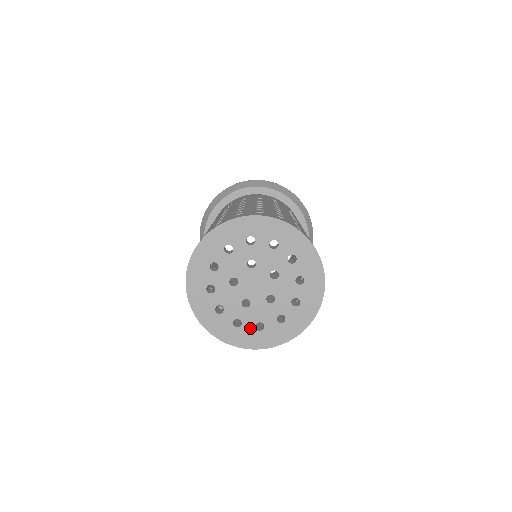
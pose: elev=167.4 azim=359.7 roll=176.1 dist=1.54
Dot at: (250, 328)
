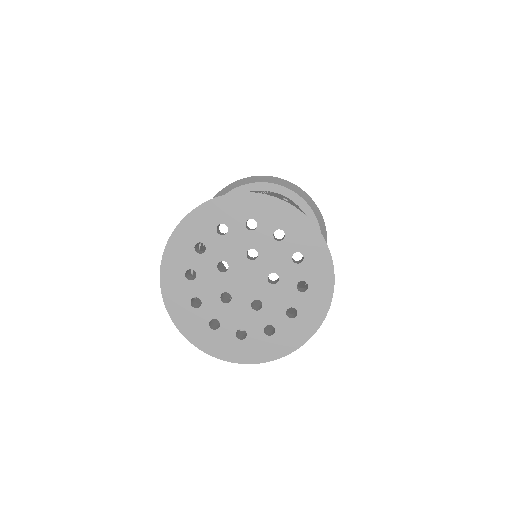
Dot at: (285, 323)
